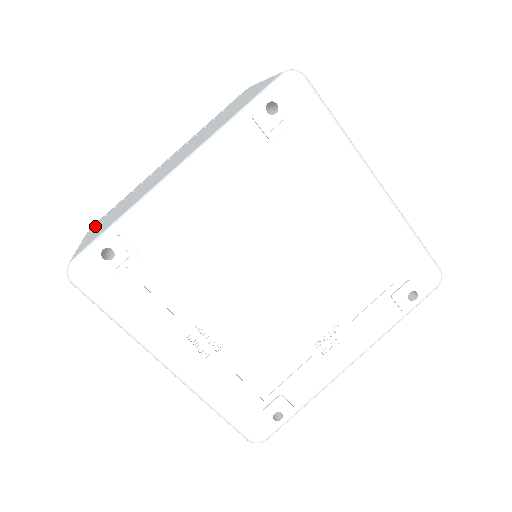
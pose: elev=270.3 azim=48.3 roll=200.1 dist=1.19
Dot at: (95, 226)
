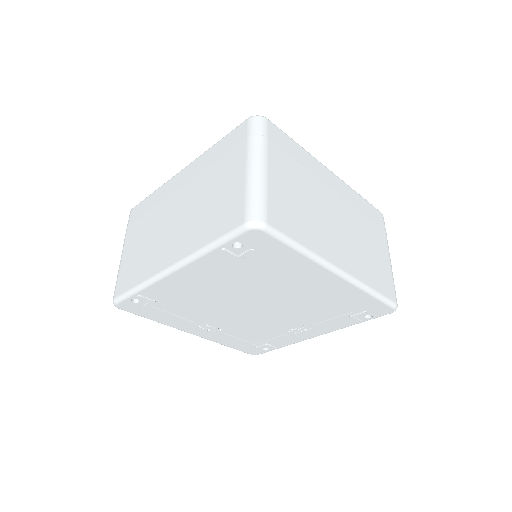
Dot at: (131, 230)
